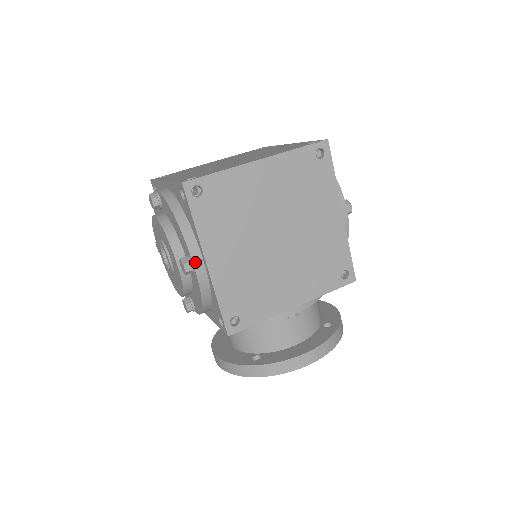
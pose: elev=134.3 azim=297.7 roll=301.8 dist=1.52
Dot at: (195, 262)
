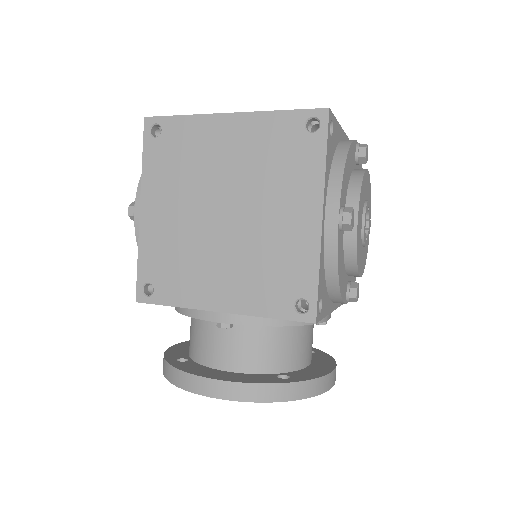
Dot at: (137, 207)
